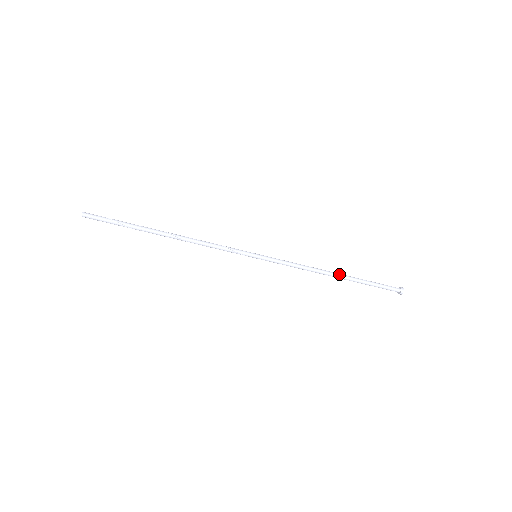
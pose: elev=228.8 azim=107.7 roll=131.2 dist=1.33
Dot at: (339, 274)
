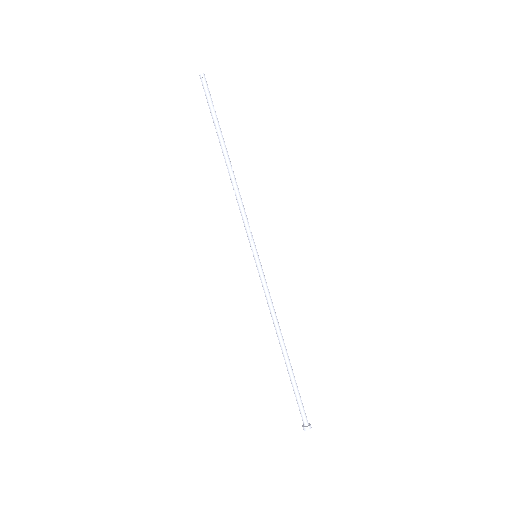
Dot at: occluded
